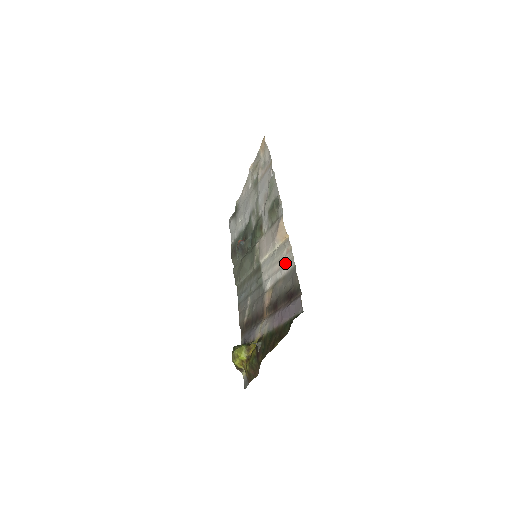
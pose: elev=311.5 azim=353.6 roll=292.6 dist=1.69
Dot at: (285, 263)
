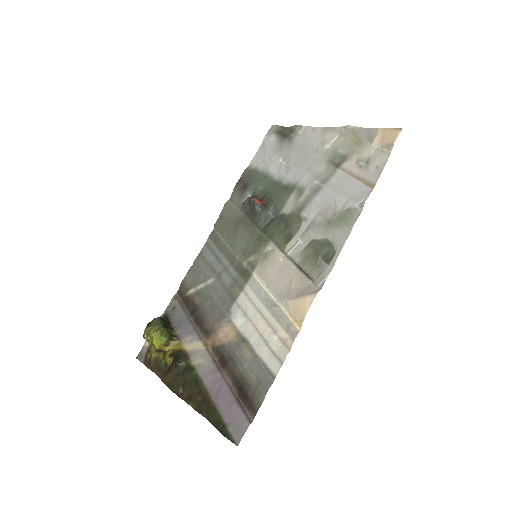
Dot at: (270, 347)
